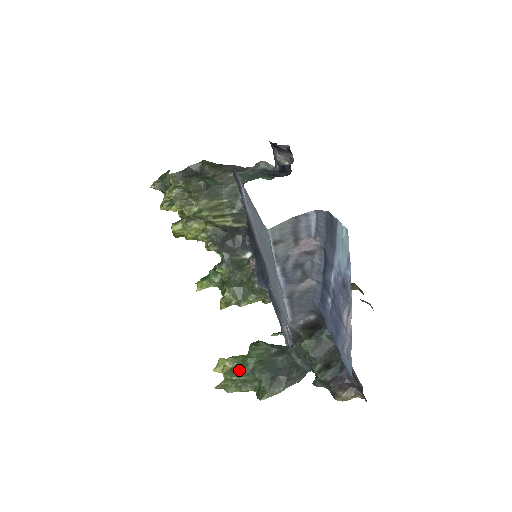
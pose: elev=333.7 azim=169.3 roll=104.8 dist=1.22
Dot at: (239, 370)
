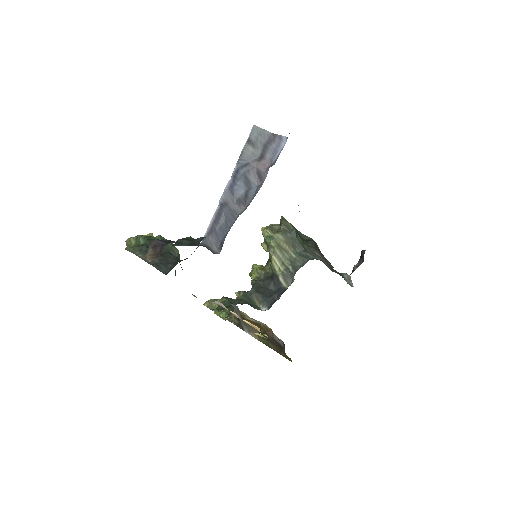
Dot at: (147, 236)
